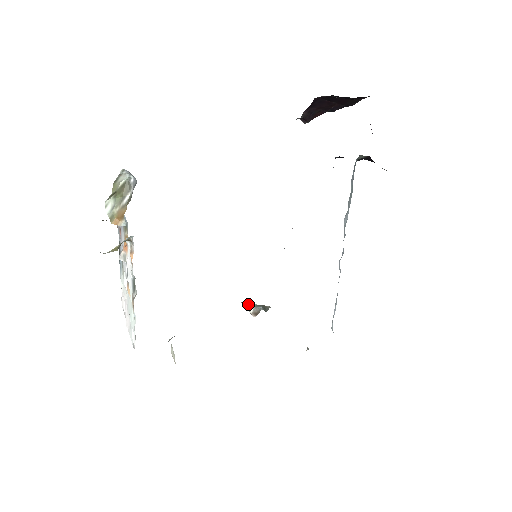
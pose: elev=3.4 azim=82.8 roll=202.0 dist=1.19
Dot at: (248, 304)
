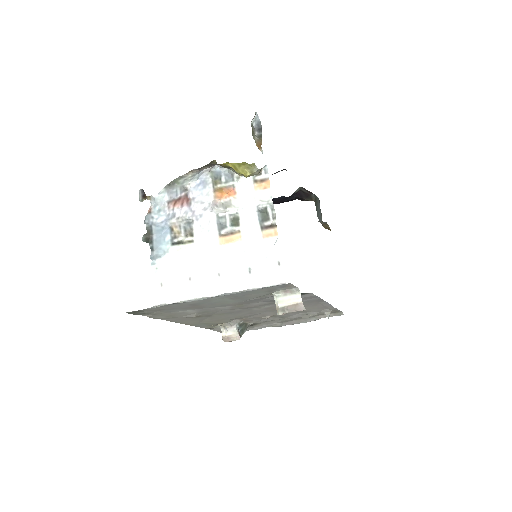
Dot at: (235, 323)
